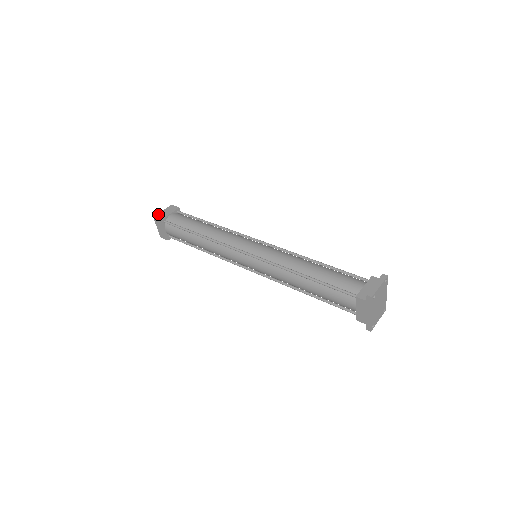
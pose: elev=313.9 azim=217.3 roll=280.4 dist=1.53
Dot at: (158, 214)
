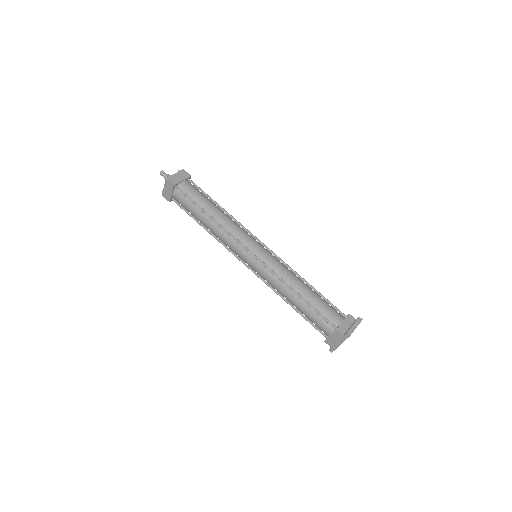
Dot at: (171, 176)
